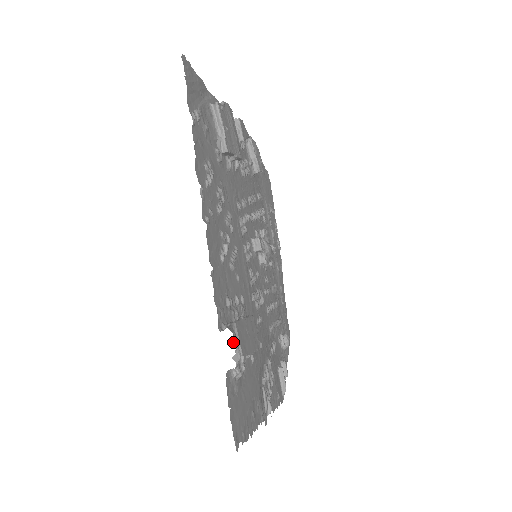
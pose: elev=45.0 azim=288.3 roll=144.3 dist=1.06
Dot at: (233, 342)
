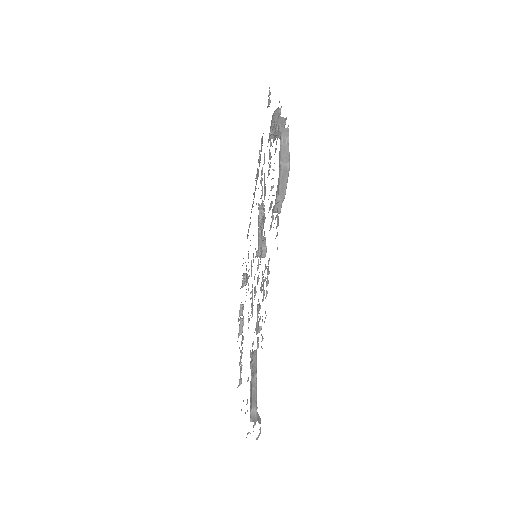
Dot at: (259, 429)
